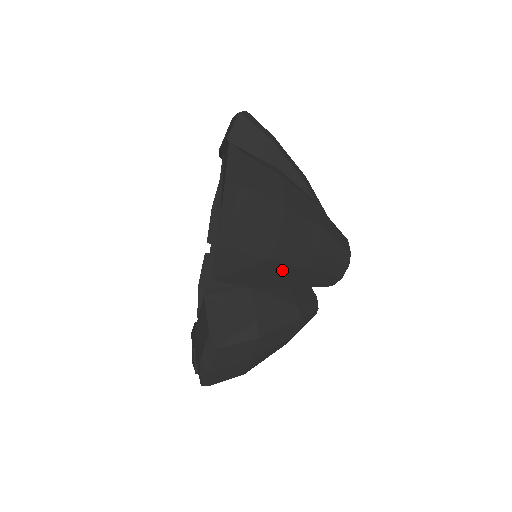
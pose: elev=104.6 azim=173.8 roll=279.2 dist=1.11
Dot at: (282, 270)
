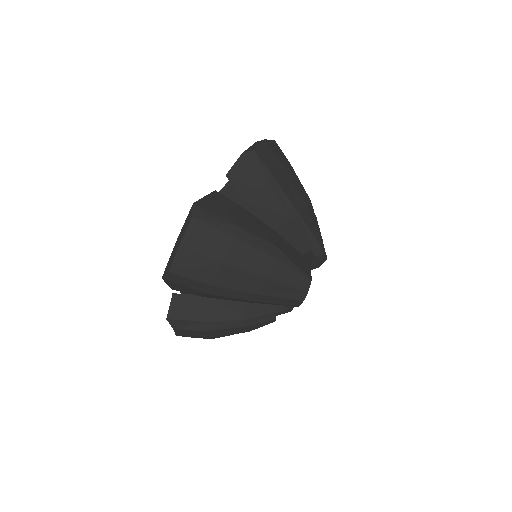
Dot at: (225, 297)
